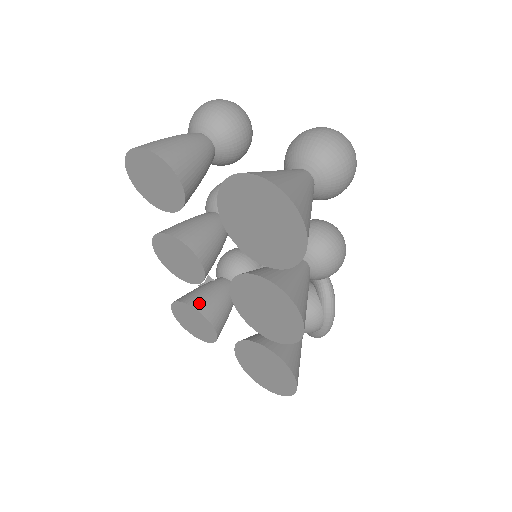
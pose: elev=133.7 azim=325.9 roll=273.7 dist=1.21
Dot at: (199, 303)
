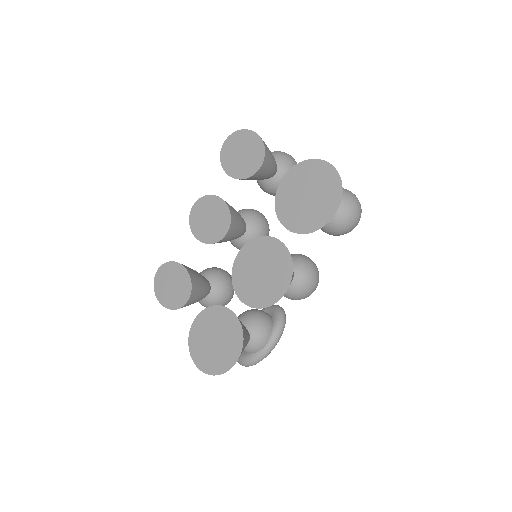
Dot at: (190, 270)
